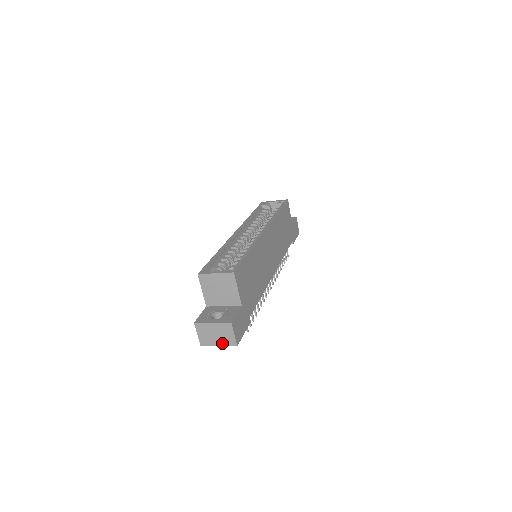
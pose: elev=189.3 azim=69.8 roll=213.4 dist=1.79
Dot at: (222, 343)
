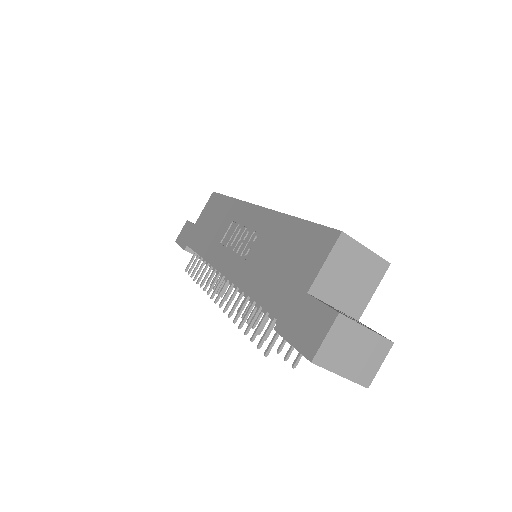
Dot at: (351, 373)
